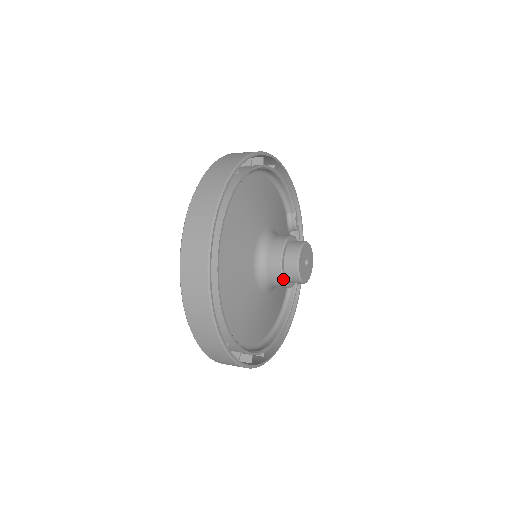
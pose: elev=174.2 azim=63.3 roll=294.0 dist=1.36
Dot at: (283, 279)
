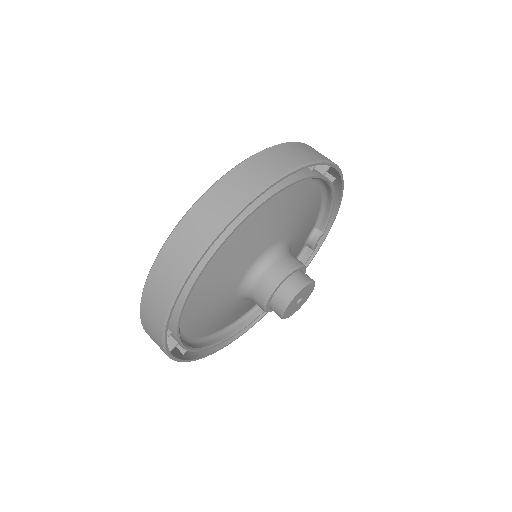
Dot at: (266, 303)
